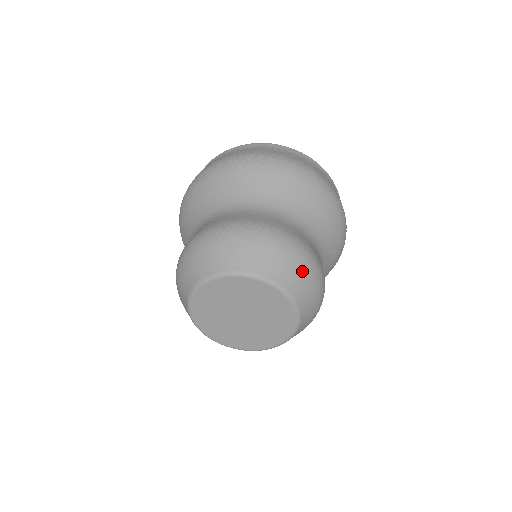
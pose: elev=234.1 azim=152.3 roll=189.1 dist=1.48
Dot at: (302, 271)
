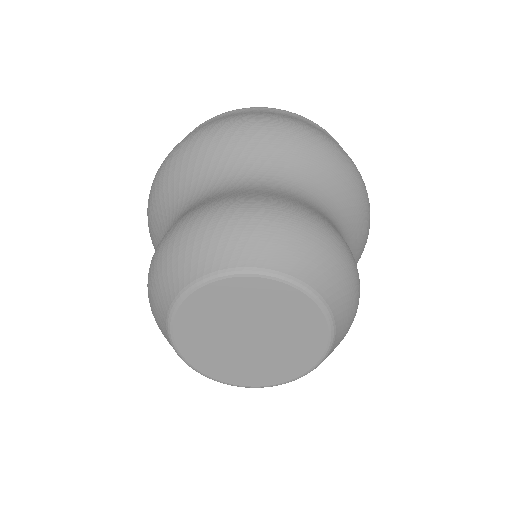
Dot at: (253, 230)
